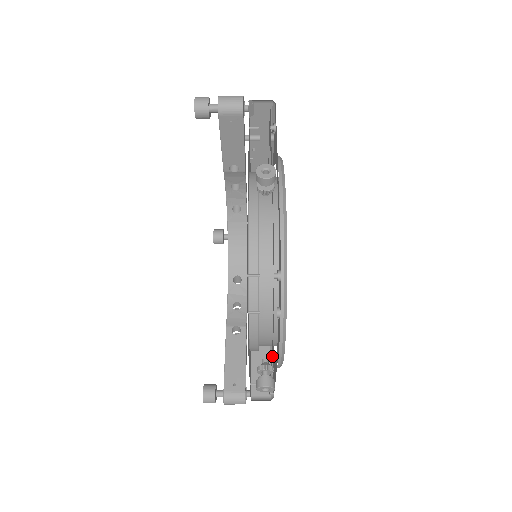
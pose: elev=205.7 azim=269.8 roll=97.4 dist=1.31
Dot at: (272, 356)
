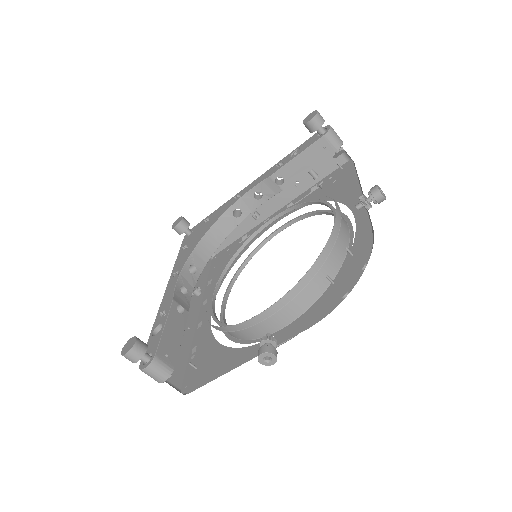
Dot at: (194, 355)
